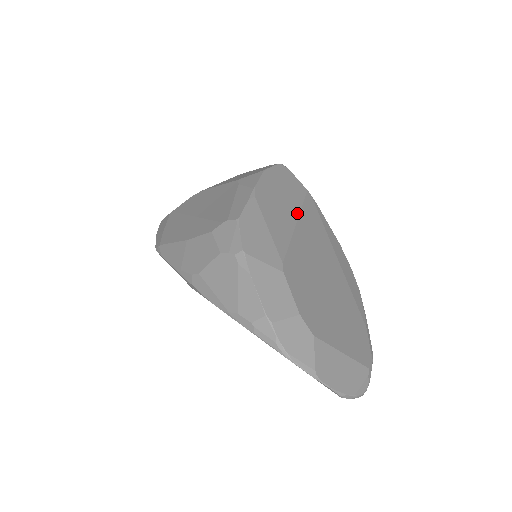
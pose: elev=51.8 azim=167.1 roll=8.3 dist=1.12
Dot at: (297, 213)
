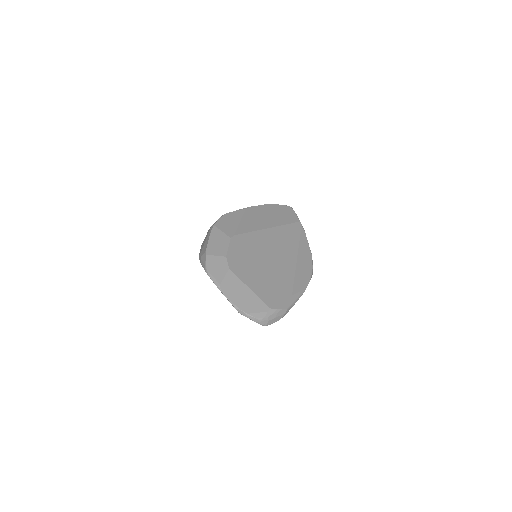
Dot at: (275, 225)
